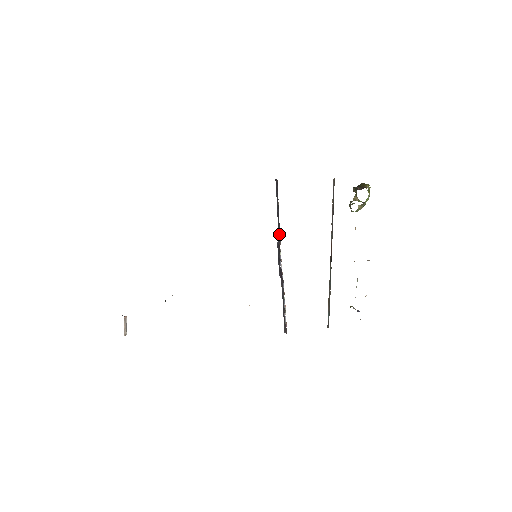
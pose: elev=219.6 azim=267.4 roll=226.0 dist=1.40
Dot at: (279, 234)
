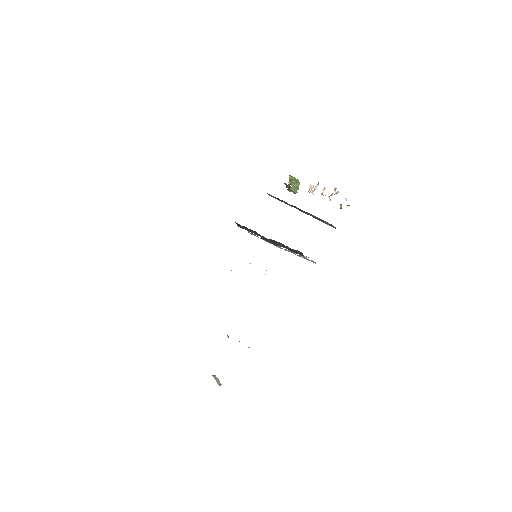
Dot at: (257, 234)
